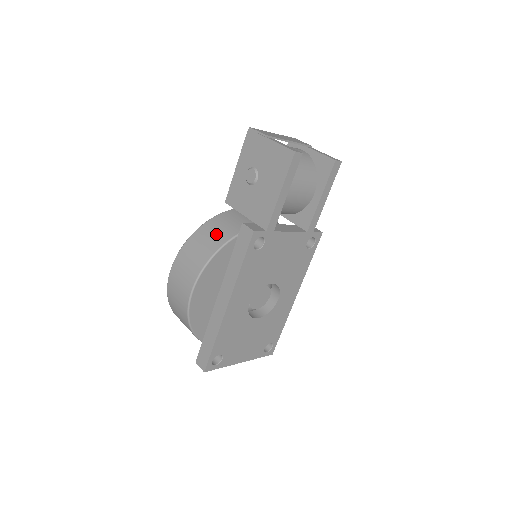
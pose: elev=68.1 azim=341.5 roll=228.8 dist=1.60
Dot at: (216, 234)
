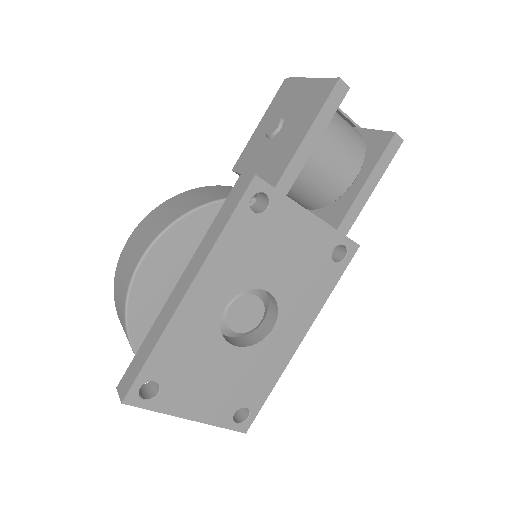
Dot at: (205, 195)
